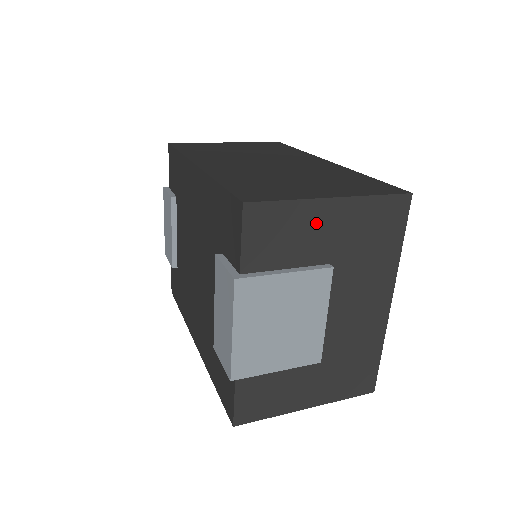
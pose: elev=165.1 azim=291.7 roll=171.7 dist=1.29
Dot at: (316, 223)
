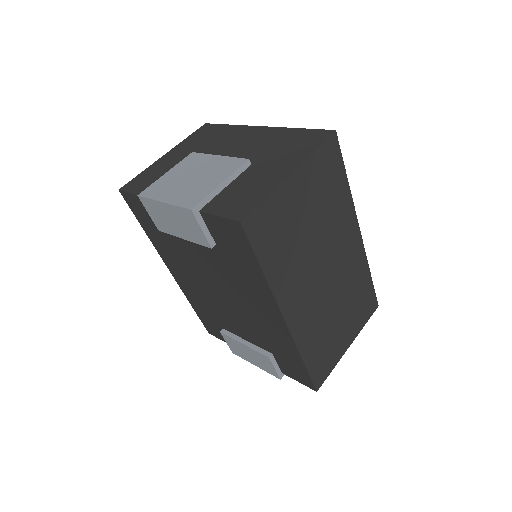
Dot at: occluded
